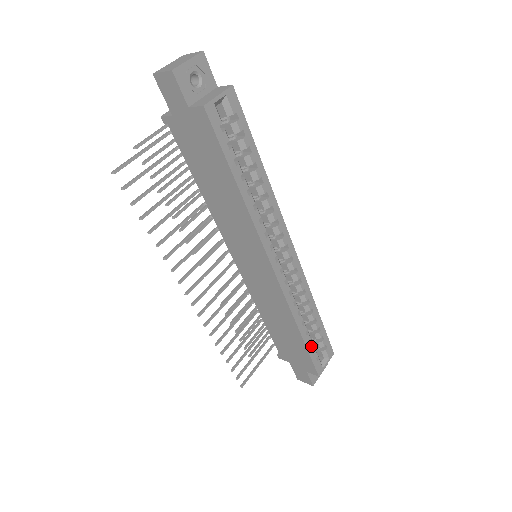
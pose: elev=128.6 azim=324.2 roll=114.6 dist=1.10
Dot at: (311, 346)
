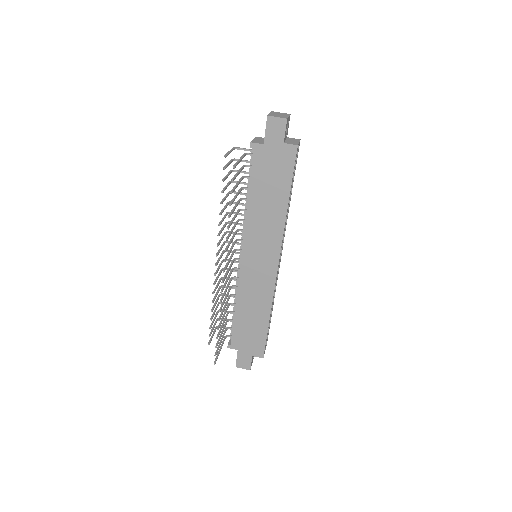
Dot at: occluded
